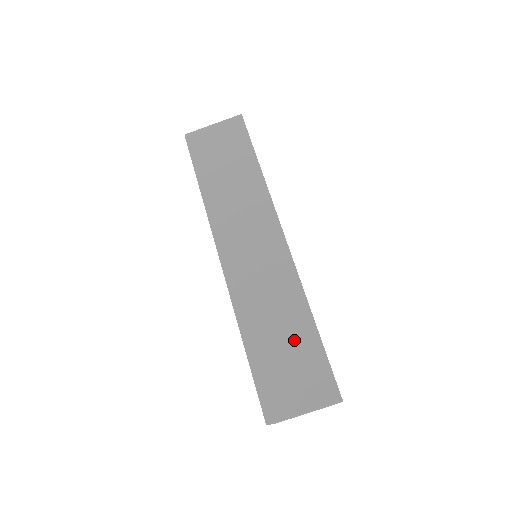
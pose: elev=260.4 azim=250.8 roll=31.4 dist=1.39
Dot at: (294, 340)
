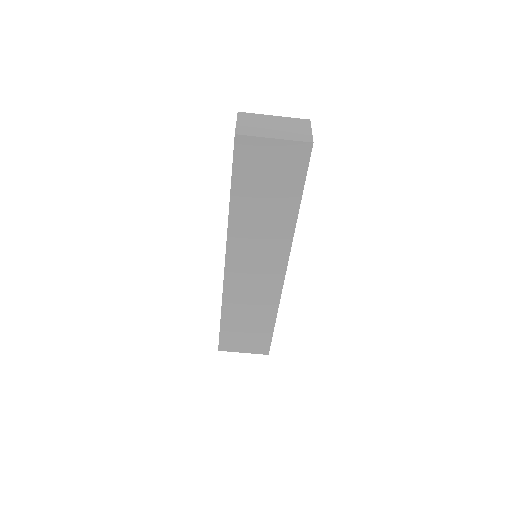
Dot at: (256, 326)
